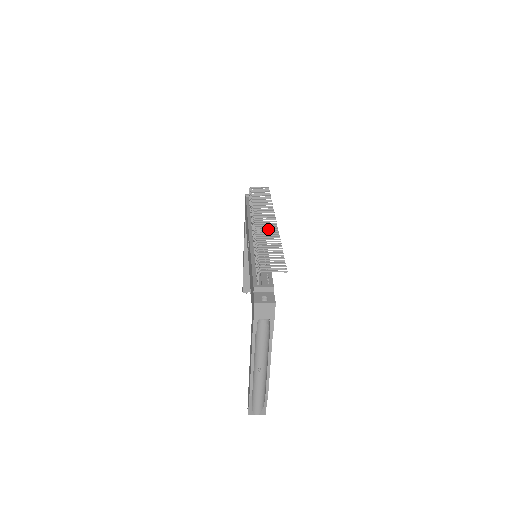
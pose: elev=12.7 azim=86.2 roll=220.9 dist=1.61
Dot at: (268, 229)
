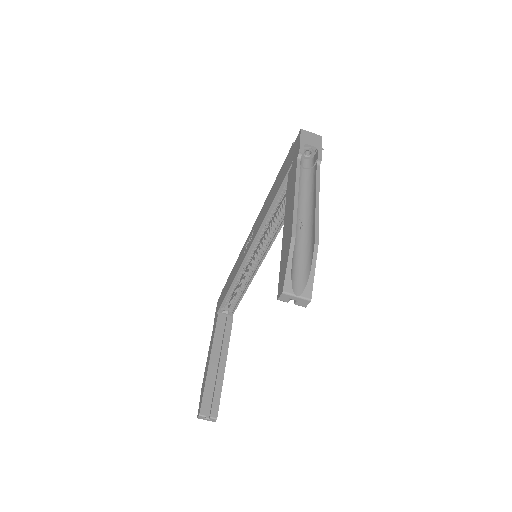
Dot at: occluded
